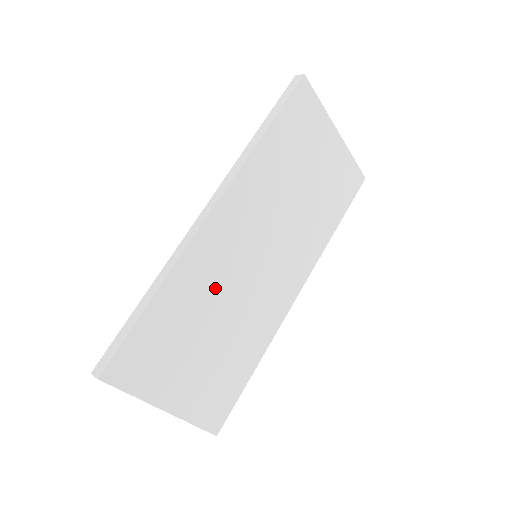
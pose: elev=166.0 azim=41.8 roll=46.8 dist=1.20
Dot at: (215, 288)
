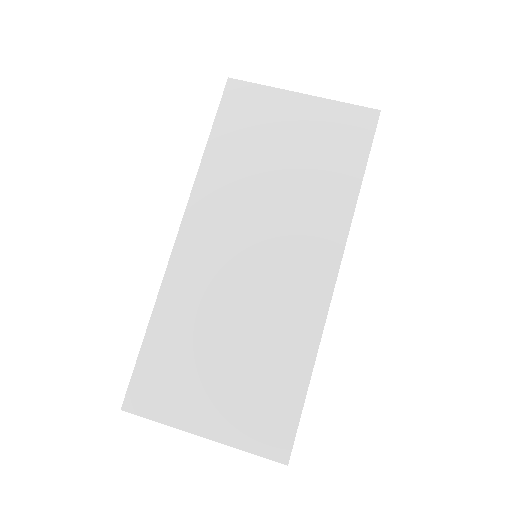
Dot at: (211, 302)
